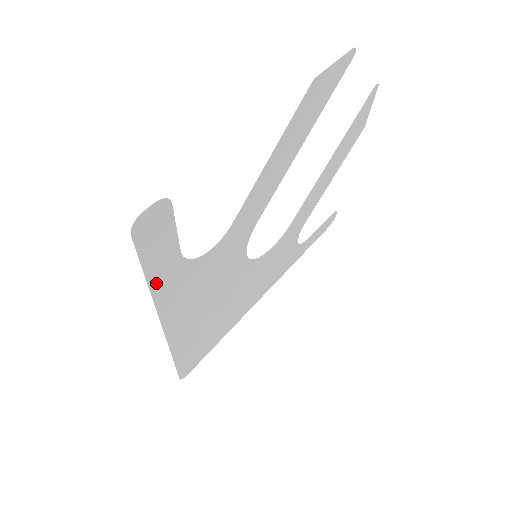
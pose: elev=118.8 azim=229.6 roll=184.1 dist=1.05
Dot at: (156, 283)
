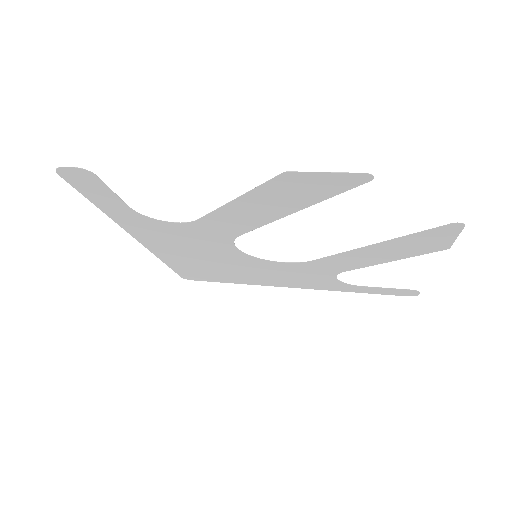
Dot at: (109, 211)
